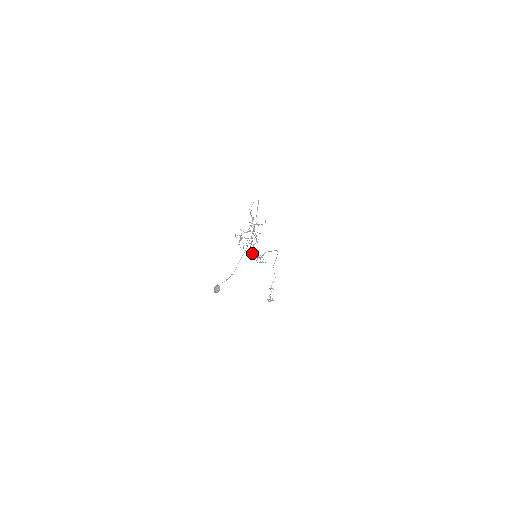
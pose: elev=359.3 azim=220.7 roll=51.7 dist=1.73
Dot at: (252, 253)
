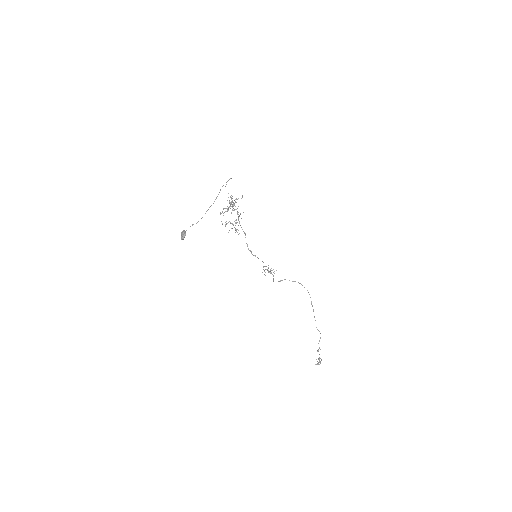
Dot at: (235, 228)
